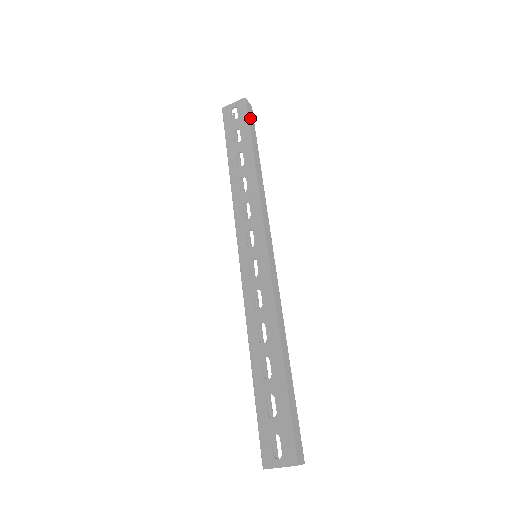
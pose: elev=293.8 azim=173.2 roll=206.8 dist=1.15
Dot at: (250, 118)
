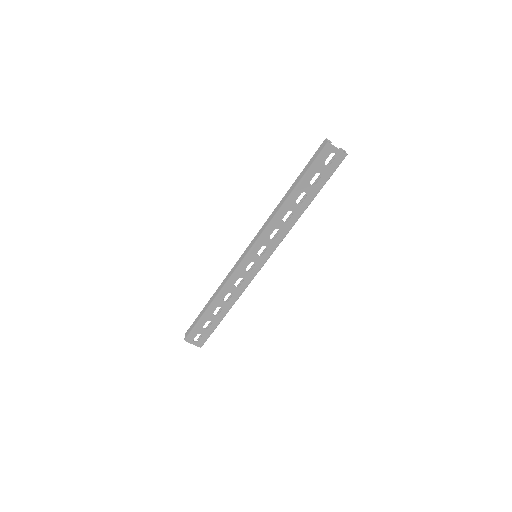
Dot at: (335, 169)
